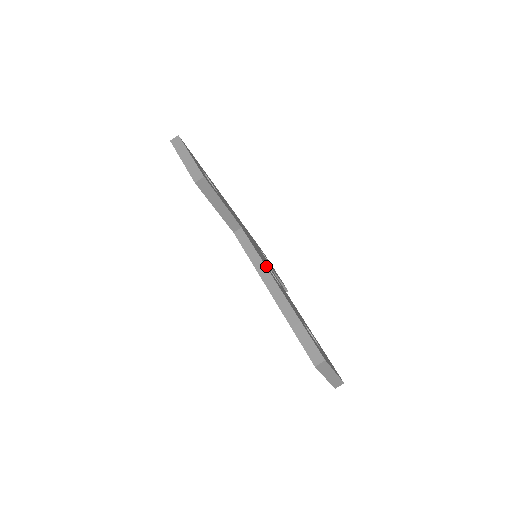
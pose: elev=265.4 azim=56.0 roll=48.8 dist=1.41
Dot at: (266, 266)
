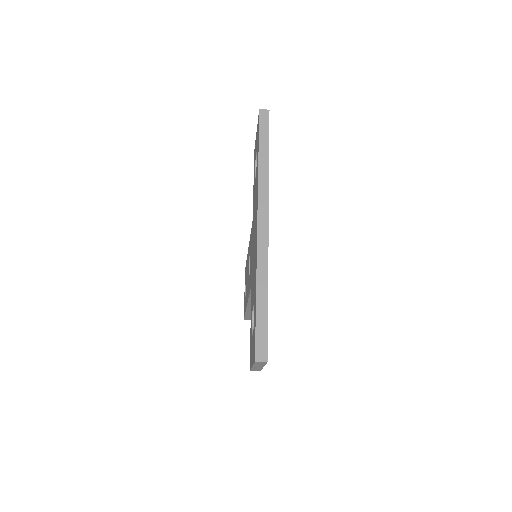
Dot at: occluded
